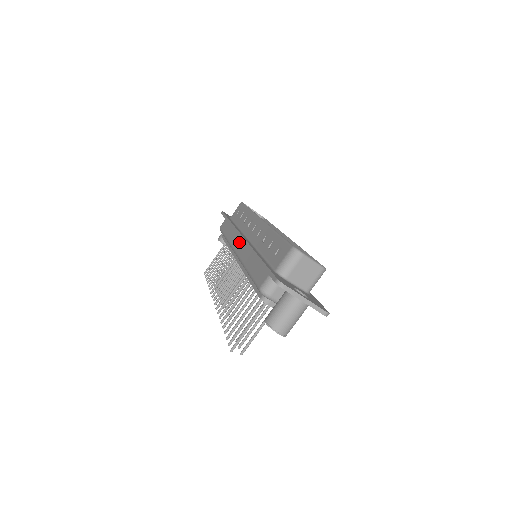
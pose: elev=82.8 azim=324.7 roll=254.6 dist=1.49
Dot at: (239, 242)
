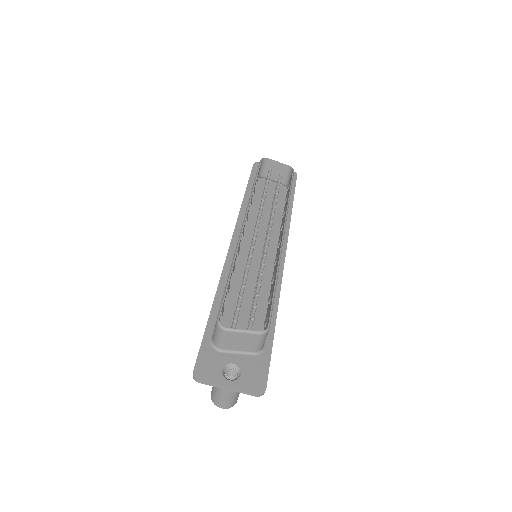
Dot at: occluded
